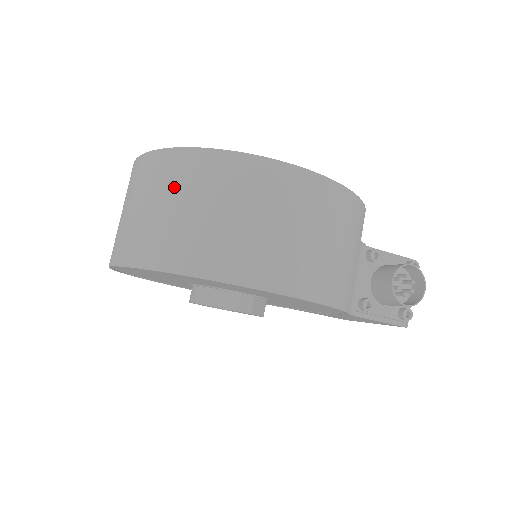
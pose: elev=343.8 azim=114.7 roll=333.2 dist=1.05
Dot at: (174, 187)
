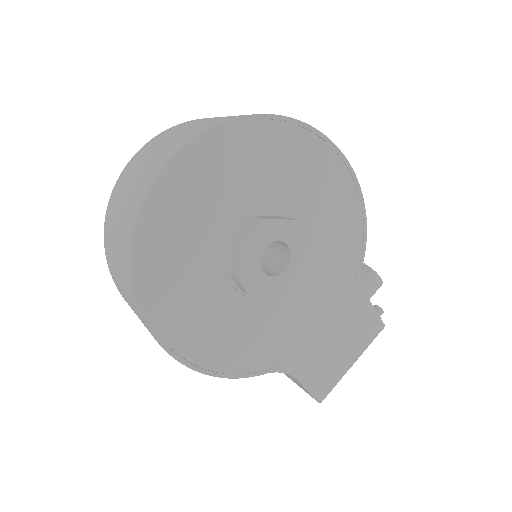
Dot at: occluded
